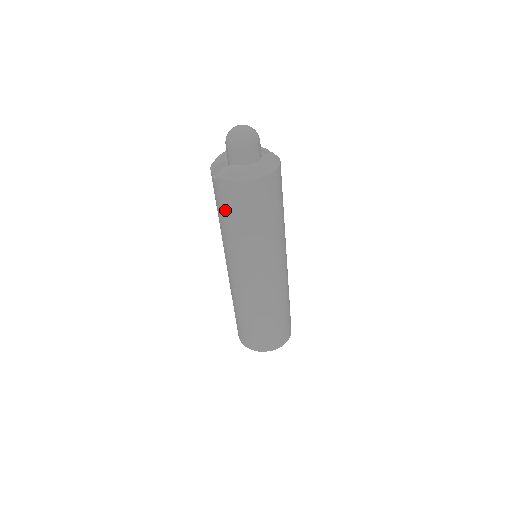
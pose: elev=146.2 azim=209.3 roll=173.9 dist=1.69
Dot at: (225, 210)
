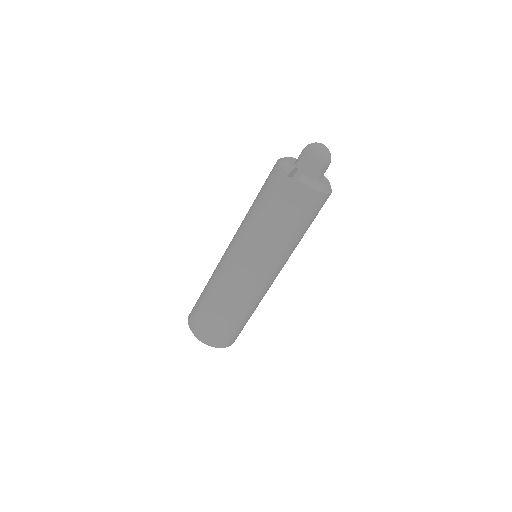
Dot at: (284, 210)
